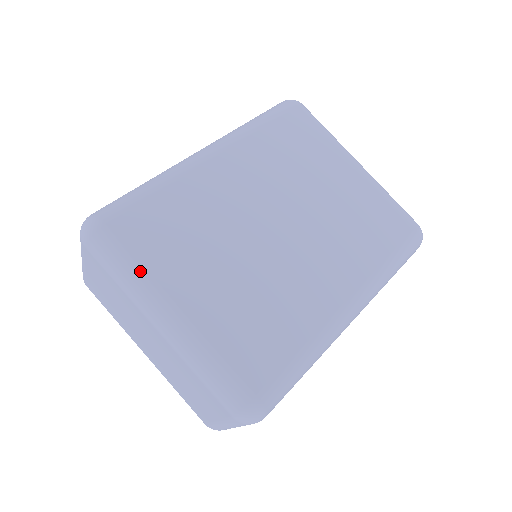
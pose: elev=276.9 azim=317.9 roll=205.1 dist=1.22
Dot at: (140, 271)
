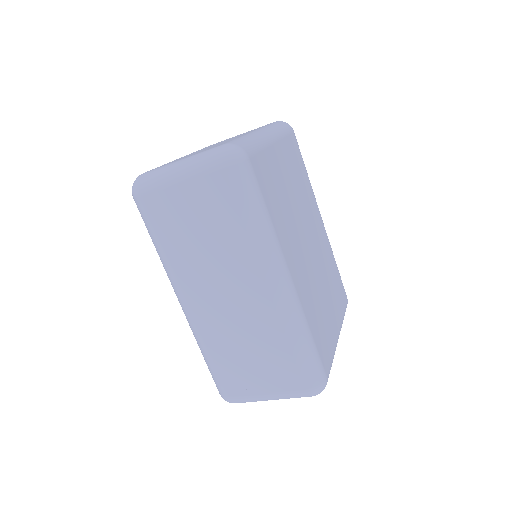
Dot at: (283, 134)
